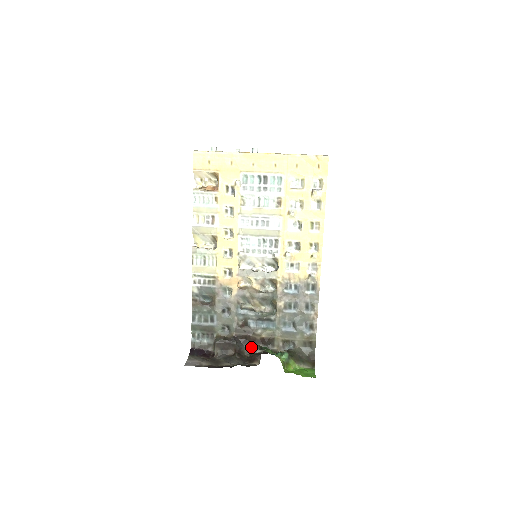
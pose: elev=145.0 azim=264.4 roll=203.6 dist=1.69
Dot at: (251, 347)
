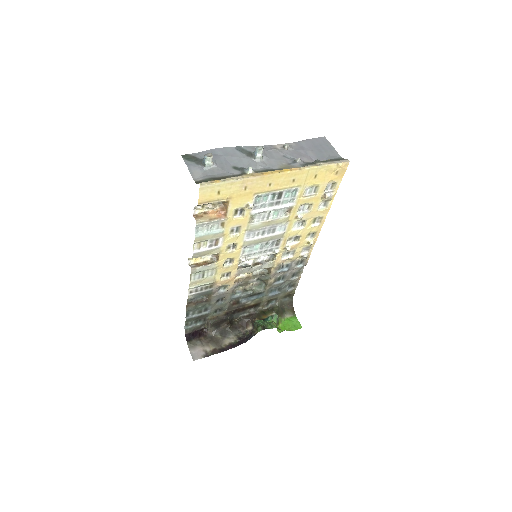
Dot at: (240, 314)
